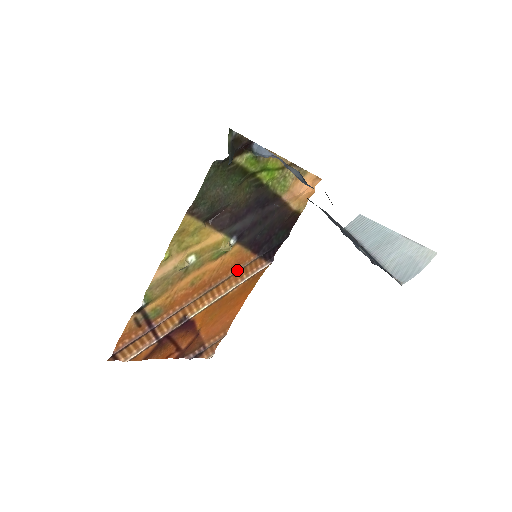
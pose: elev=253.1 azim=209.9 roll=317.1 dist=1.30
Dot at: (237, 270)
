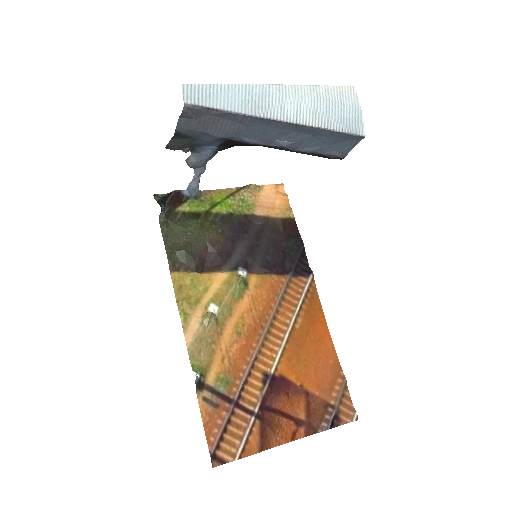
Dot at: (278, 299)
